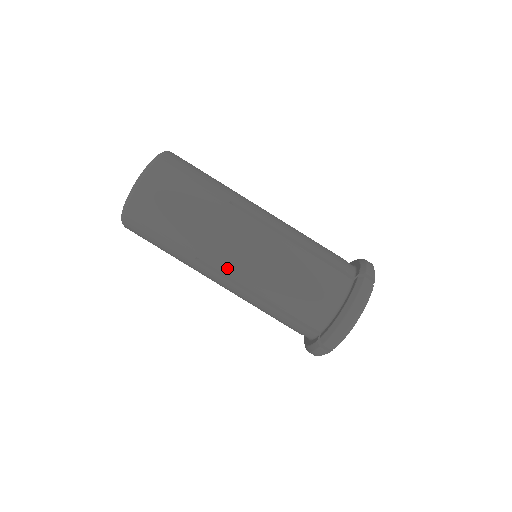
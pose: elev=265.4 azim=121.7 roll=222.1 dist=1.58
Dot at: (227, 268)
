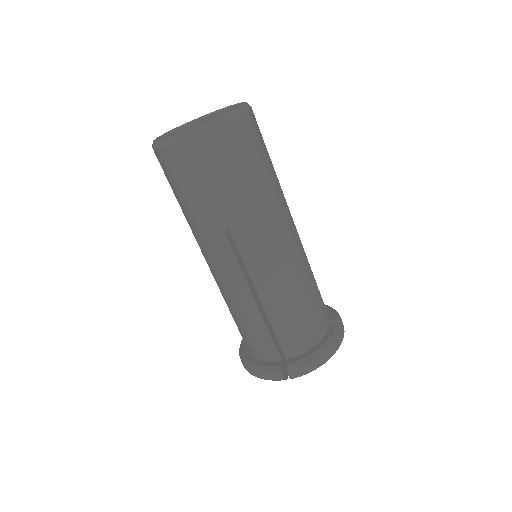
Dot at: (252, 257)
